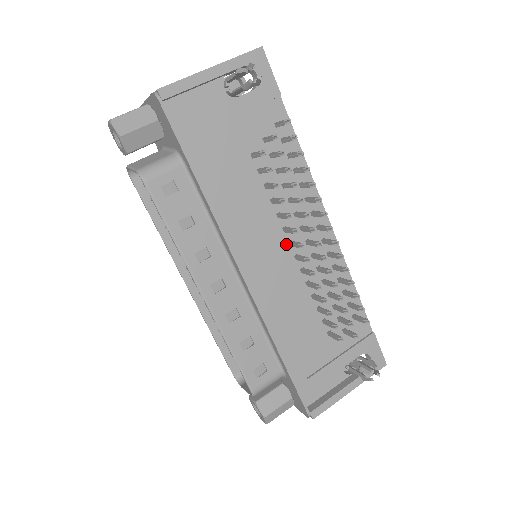
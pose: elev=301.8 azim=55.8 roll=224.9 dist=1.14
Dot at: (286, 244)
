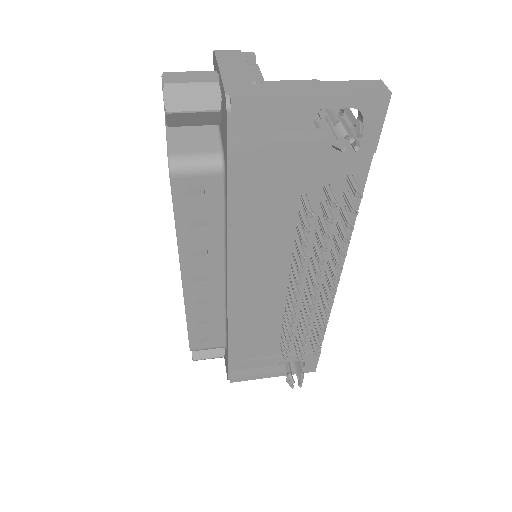
Dot at: (286, 275)
